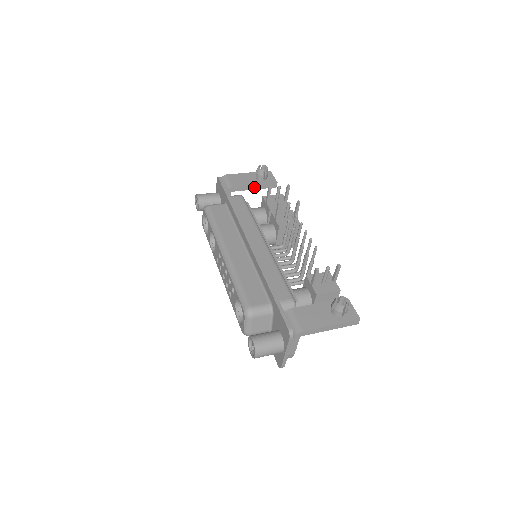
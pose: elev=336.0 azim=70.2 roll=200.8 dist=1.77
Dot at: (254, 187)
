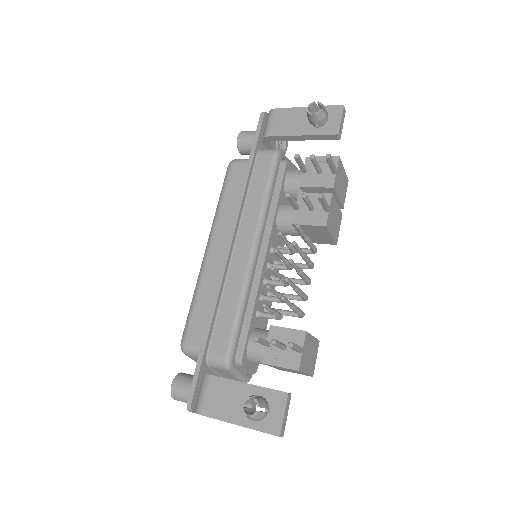
Dot at: (301, 137)
